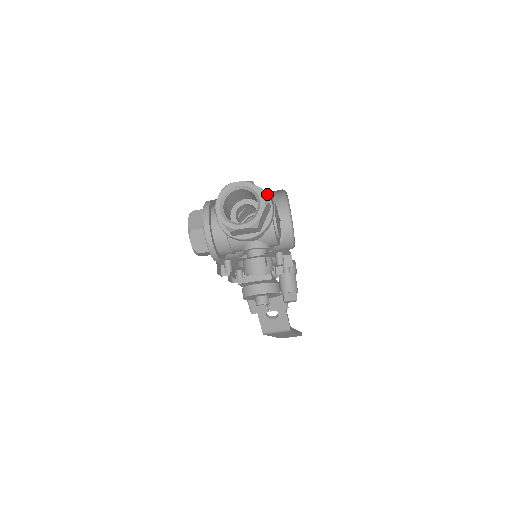
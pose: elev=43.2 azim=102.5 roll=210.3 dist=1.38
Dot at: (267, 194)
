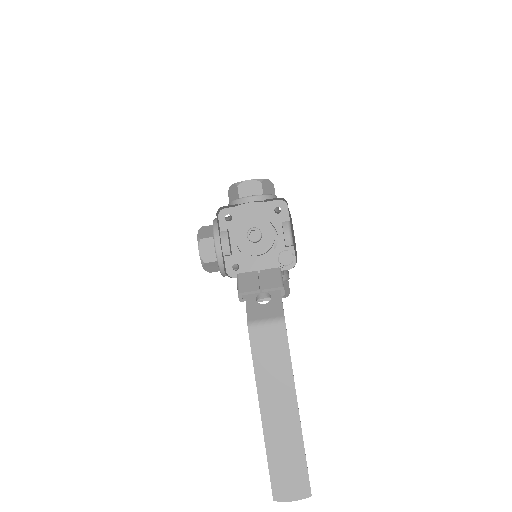
Dot at: occluded
